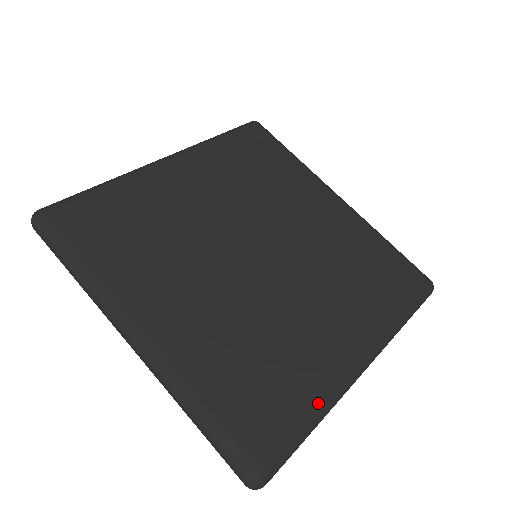
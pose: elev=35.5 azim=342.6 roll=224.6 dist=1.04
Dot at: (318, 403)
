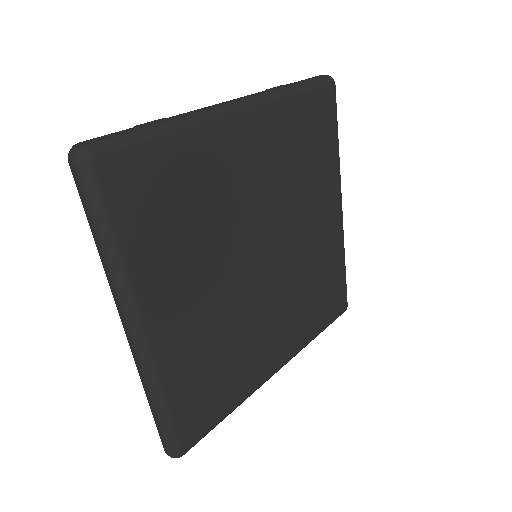
Dot at: (343, 260)
